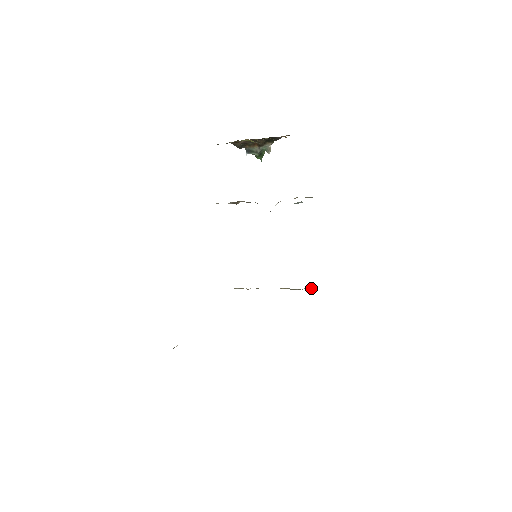
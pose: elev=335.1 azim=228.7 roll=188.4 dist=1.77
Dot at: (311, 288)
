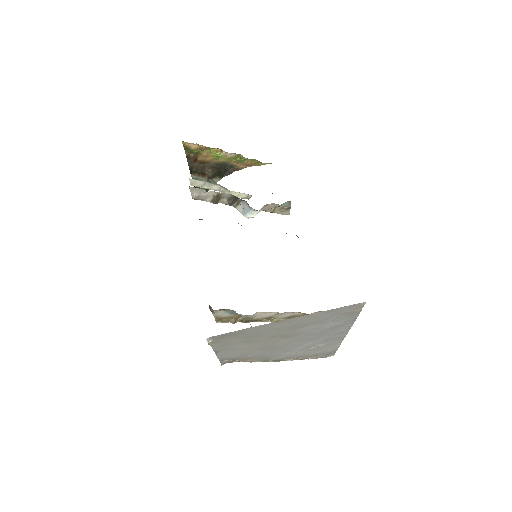
Dot at: occluded
